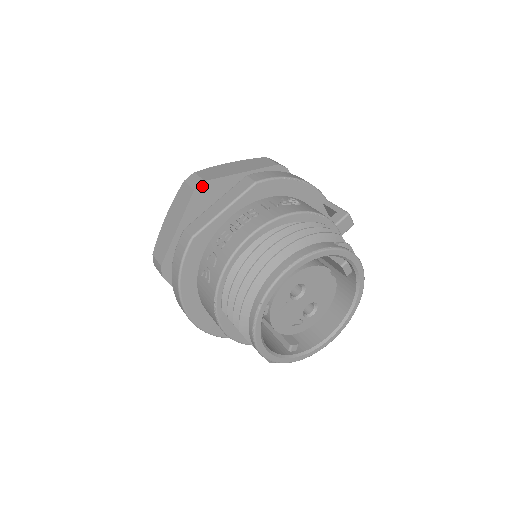
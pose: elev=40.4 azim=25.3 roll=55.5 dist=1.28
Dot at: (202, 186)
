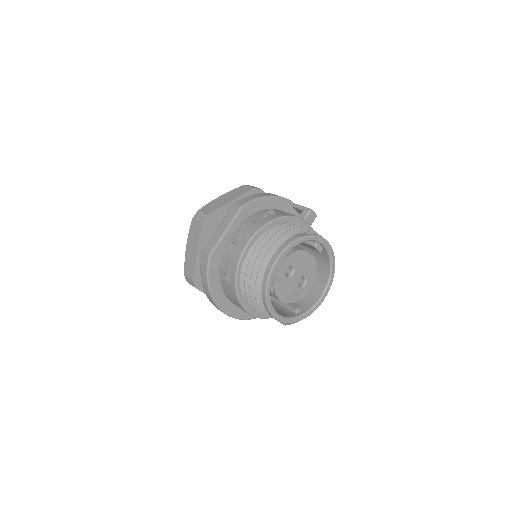
Dot at: (206, 219)
